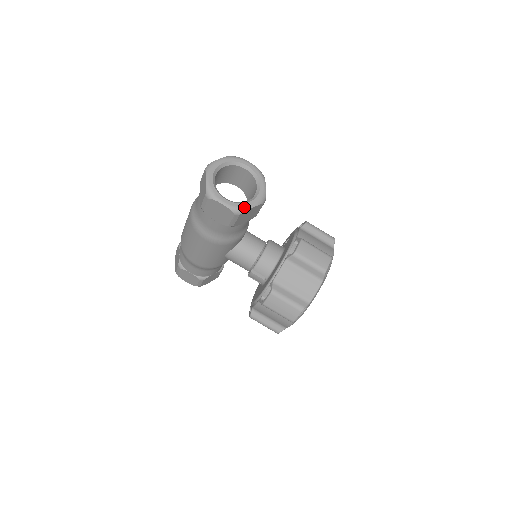
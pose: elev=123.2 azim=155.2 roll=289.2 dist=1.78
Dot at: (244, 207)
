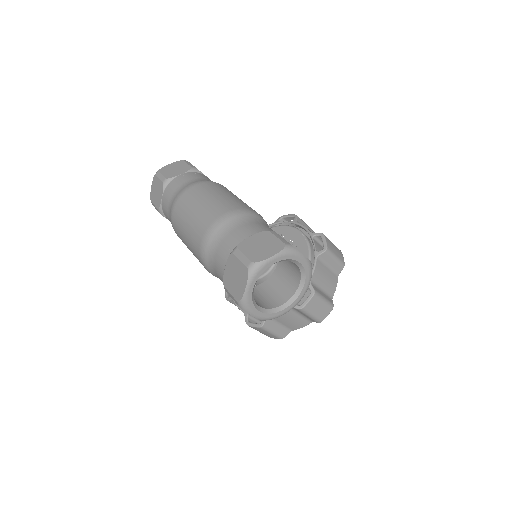
Dot at: (276, 316)
